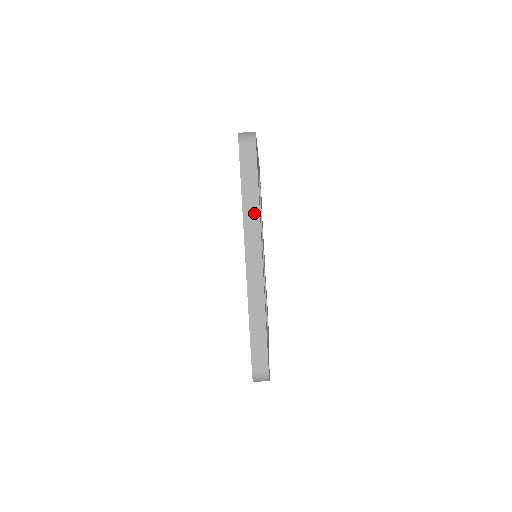
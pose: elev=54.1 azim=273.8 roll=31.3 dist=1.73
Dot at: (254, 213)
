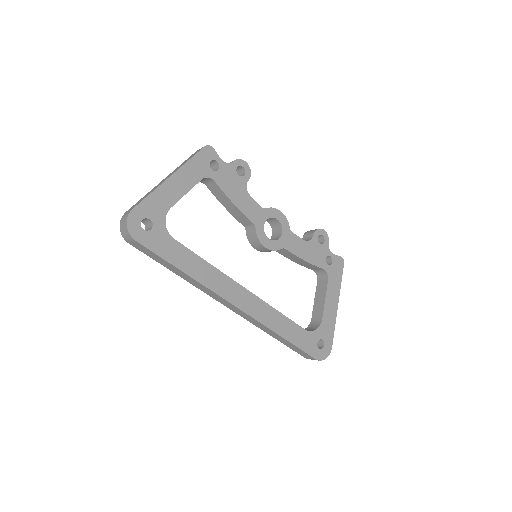
Dot at: (195, 282)
